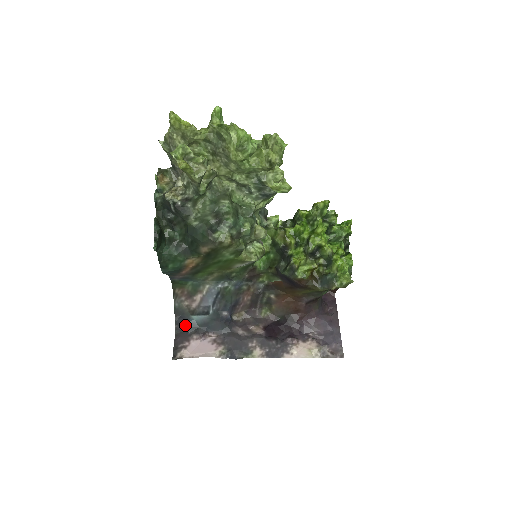
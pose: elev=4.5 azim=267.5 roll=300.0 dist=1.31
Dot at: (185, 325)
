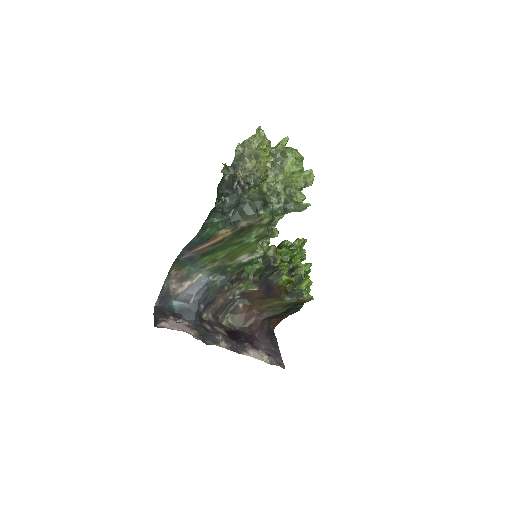
Dot at: (164, 307)
